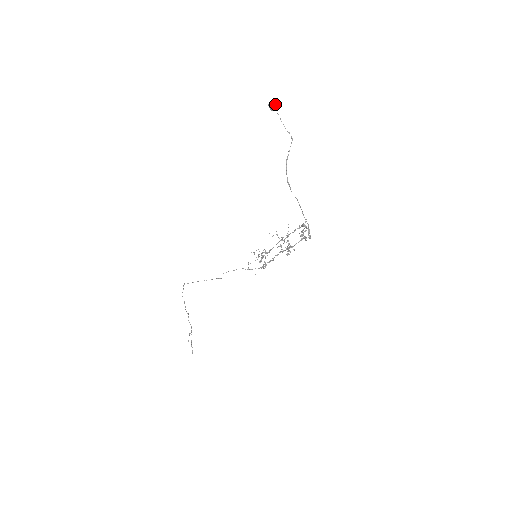
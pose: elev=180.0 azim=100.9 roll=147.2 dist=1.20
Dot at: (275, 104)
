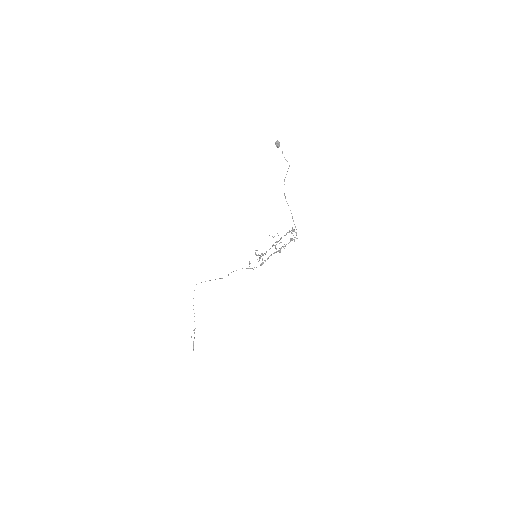
Dot at: occluded
